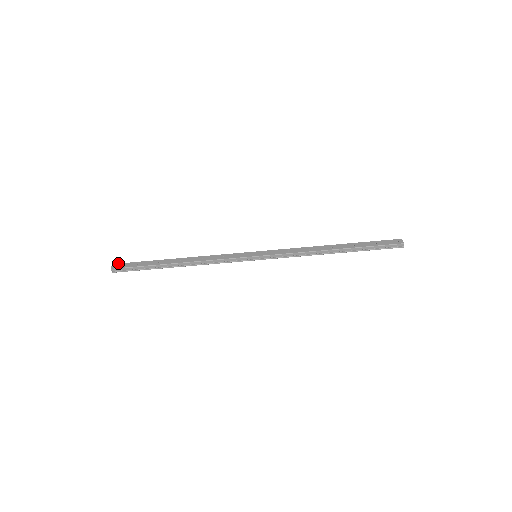
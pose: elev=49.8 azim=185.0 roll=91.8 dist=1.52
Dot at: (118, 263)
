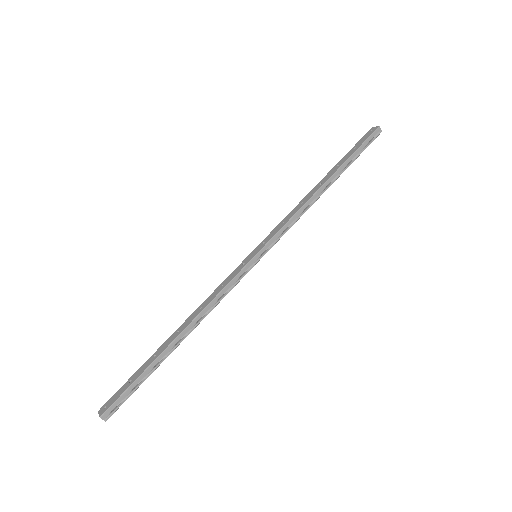
Dot at: (104, 404)
